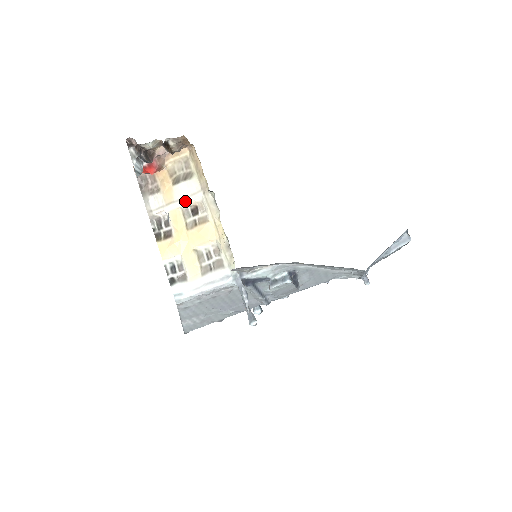
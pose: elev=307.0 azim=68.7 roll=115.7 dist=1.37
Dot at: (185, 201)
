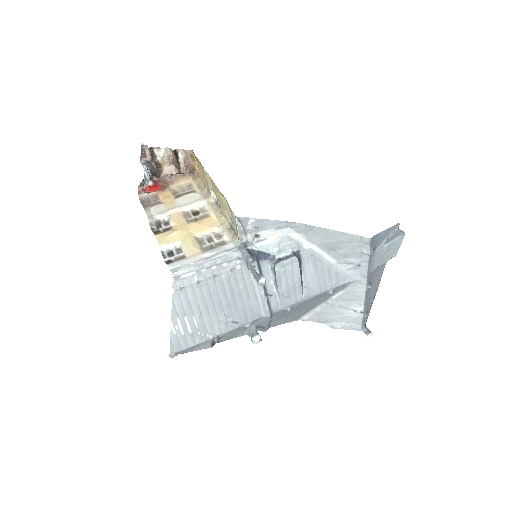
Dot at: (187, 206)
